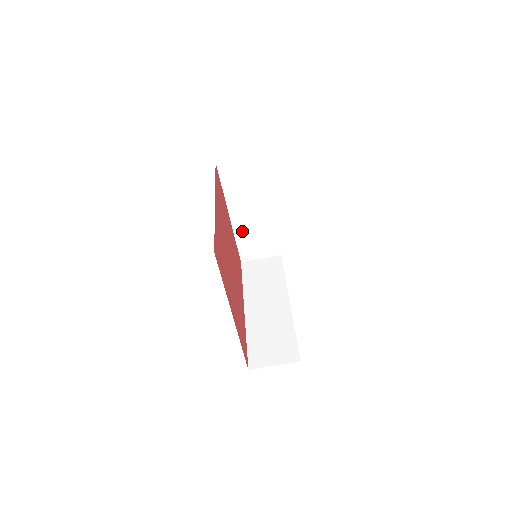
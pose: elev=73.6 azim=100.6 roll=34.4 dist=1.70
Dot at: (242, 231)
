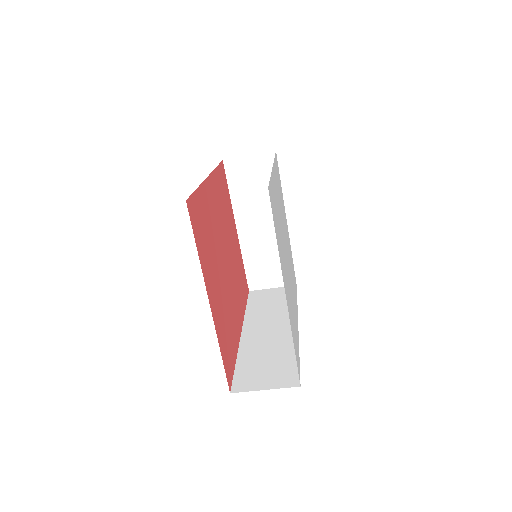
Dot at: (251, 249)
